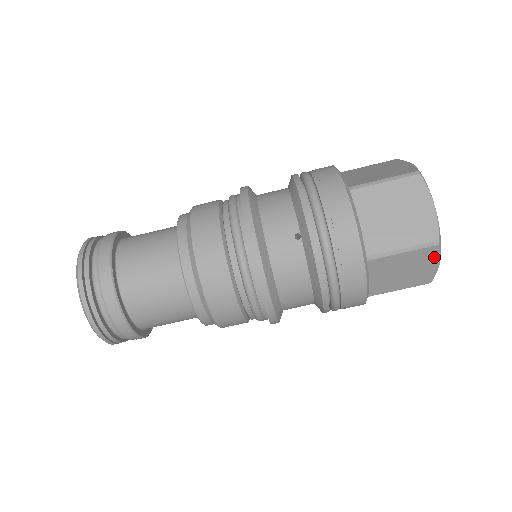
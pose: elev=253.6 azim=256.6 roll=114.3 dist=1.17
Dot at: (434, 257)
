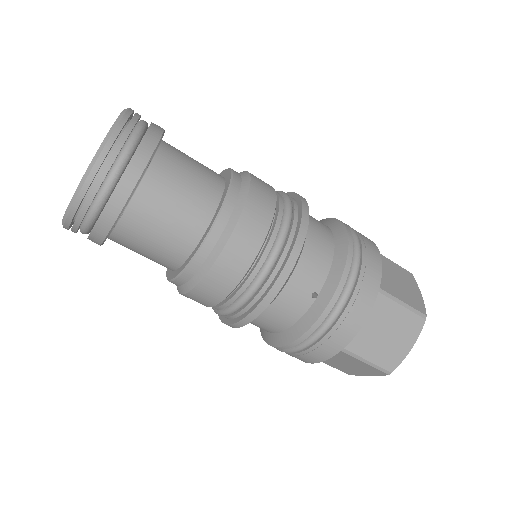
Dot at: (375, 374)
